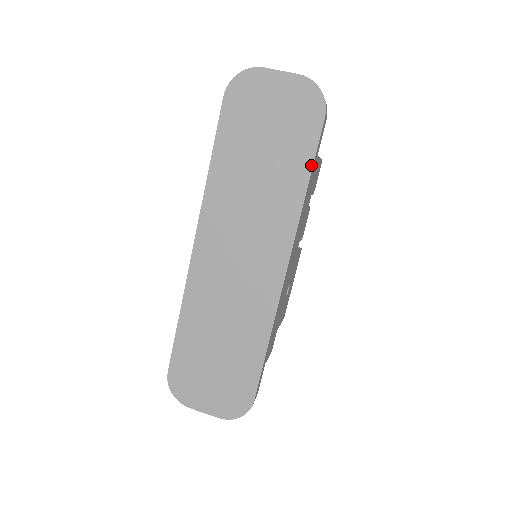
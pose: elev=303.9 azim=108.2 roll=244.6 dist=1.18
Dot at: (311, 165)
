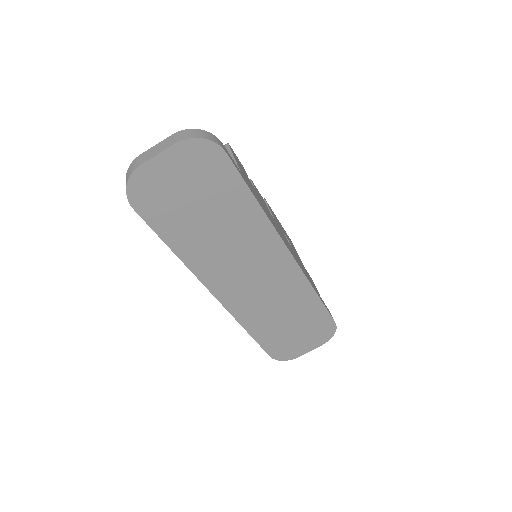
Dot at: (248, 189)
